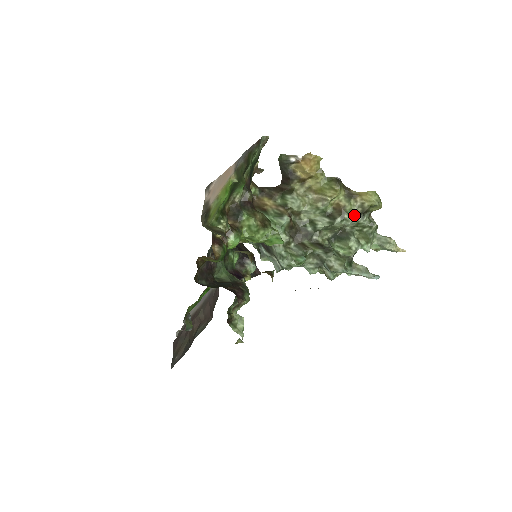
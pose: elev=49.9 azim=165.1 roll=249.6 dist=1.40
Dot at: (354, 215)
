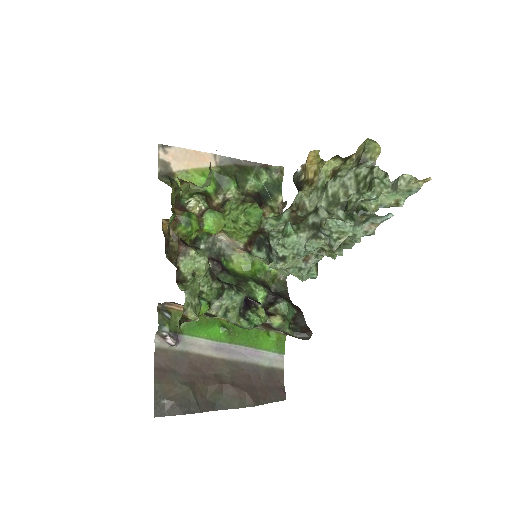
Dot at: (349, 170)
